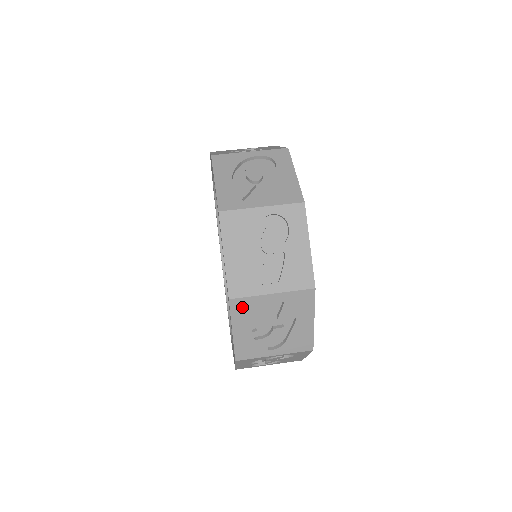
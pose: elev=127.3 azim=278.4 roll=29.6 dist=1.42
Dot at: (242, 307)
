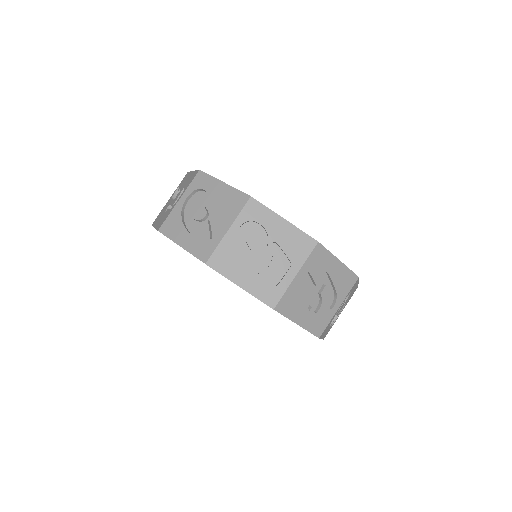
Dot at: (287, 304)
